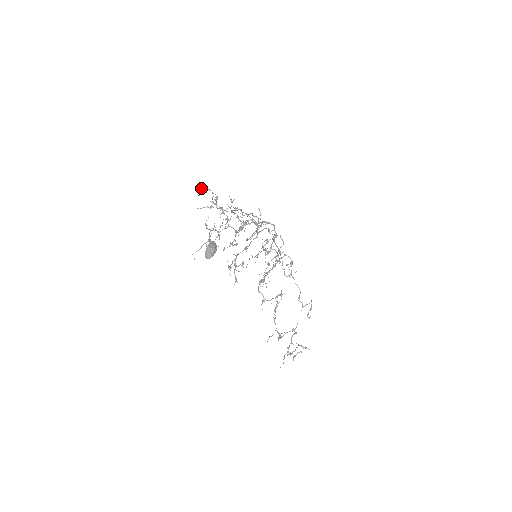
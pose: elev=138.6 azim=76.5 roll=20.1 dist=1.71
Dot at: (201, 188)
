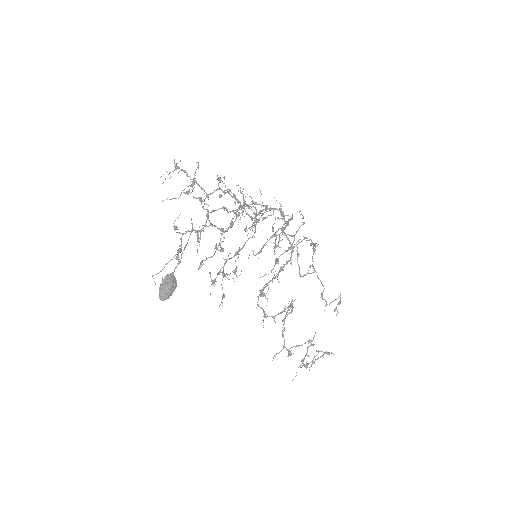
Dot at: (167, 172)
